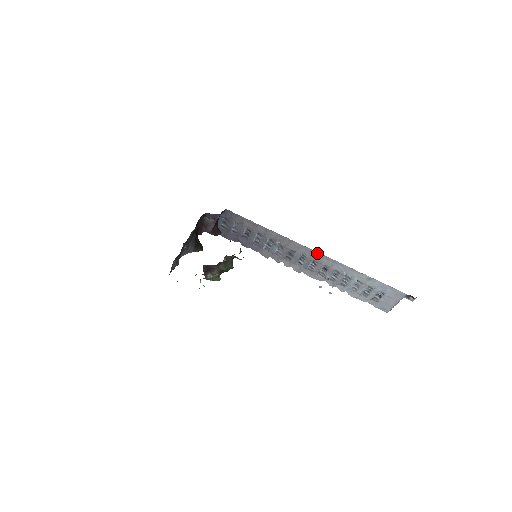
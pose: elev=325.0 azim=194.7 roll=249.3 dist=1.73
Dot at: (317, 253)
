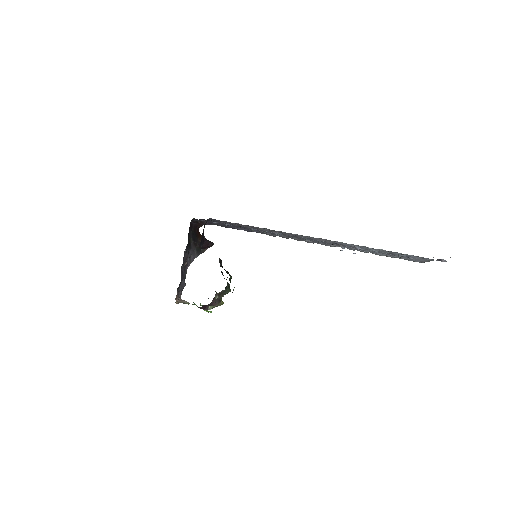
Dot at: (320, 238)
